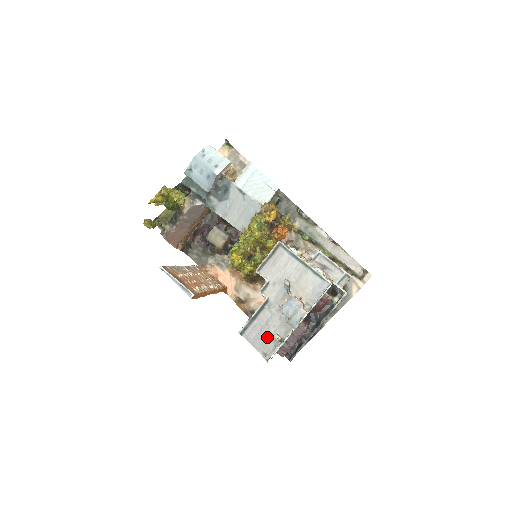
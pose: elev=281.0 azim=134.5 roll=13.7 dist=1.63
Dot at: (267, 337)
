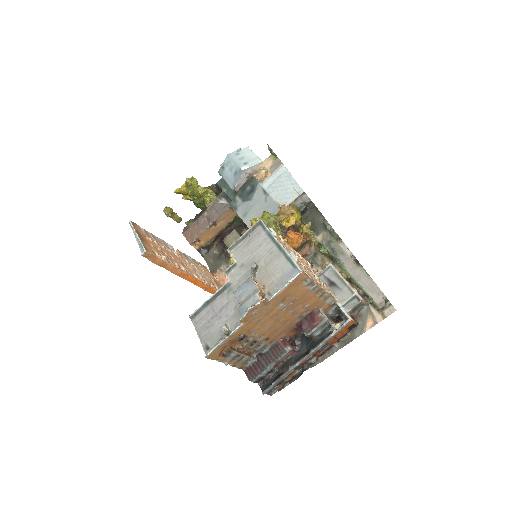
Dot at: (216, 327)
